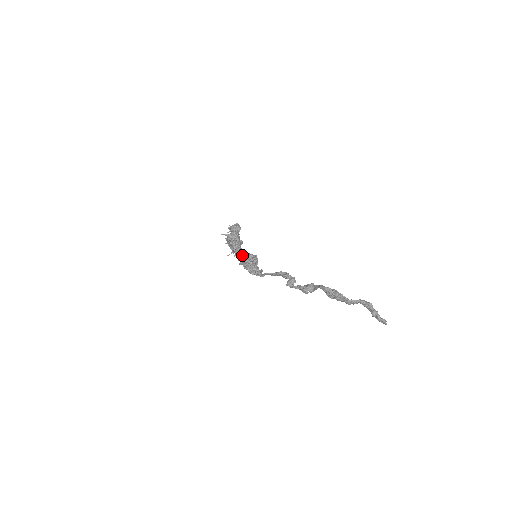
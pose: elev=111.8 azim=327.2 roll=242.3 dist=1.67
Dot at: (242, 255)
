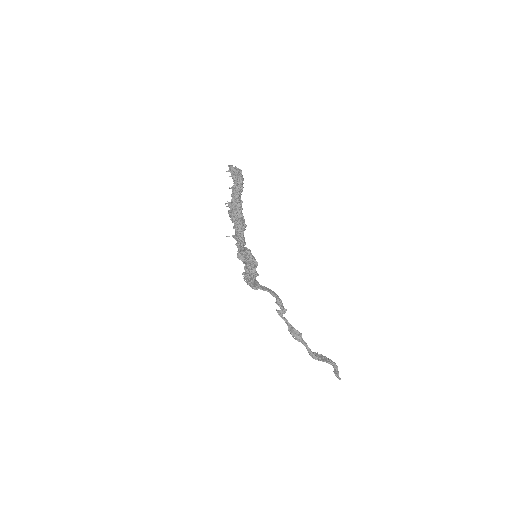
Dot at: (246, 264)
